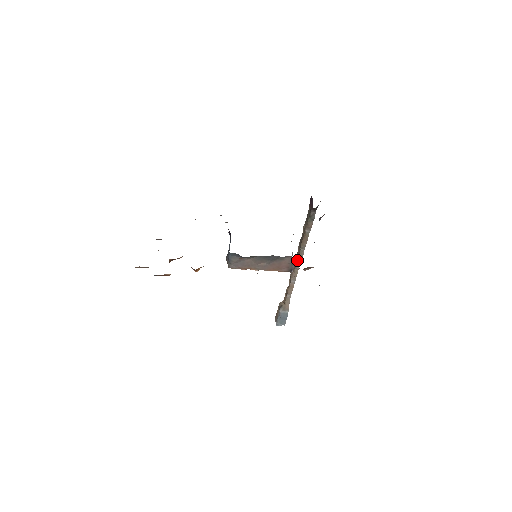
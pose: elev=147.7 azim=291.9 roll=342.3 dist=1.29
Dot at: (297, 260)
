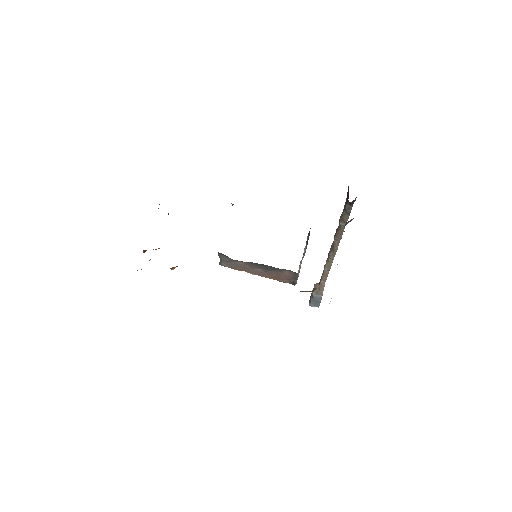
Dot at: (331, 250)
